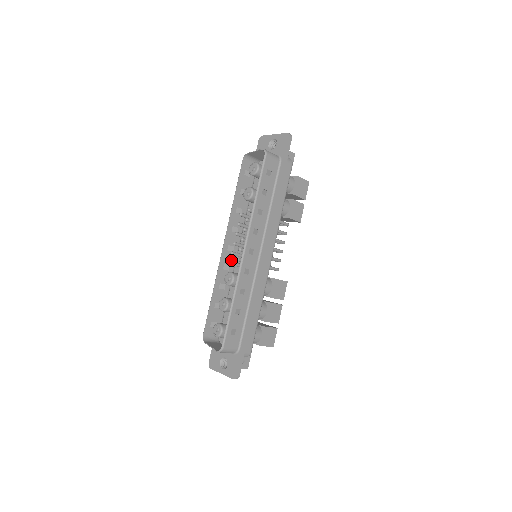
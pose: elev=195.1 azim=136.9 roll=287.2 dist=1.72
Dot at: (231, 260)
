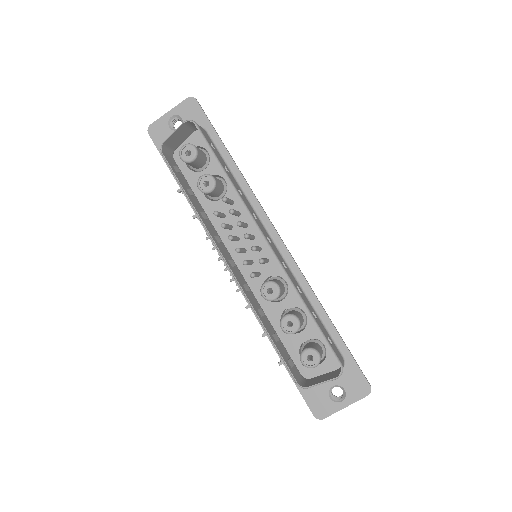
Dot at: (241, 278)
